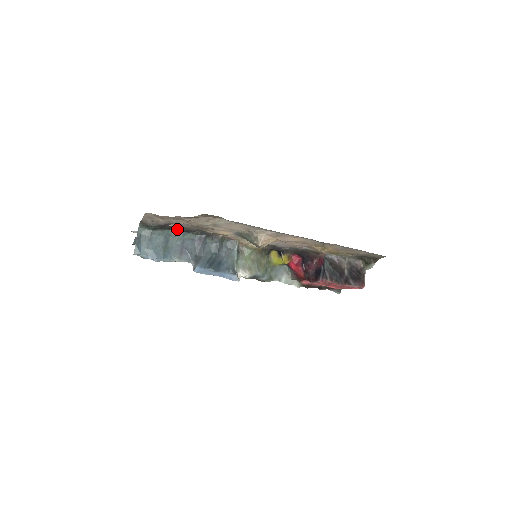
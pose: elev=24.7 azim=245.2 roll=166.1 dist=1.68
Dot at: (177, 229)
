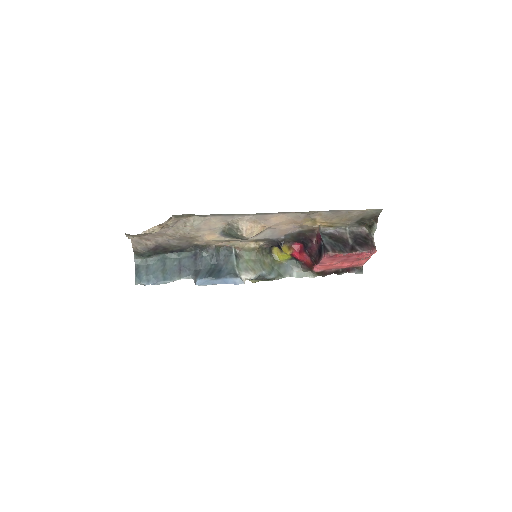
Dot at: (170, 250)
